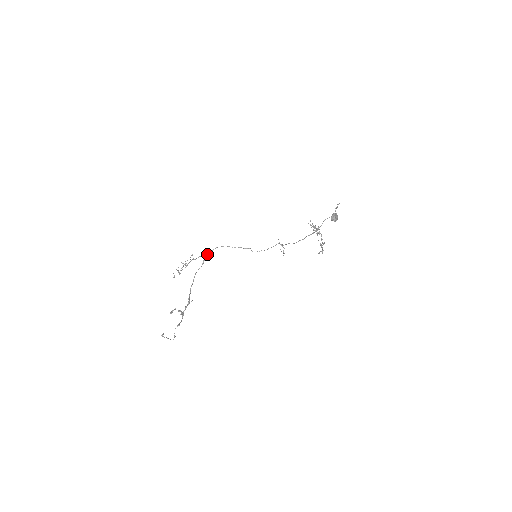
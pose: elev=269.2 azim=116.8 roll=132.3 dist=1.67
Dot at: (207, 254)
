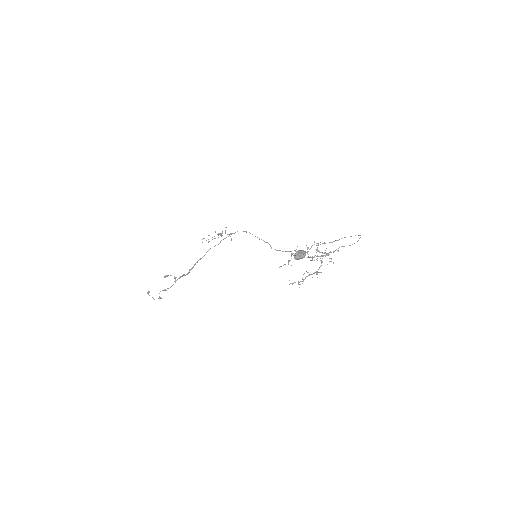
Dot at: (230, 234)
